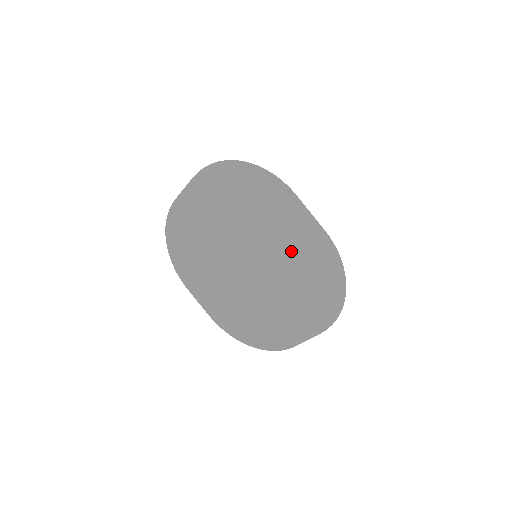
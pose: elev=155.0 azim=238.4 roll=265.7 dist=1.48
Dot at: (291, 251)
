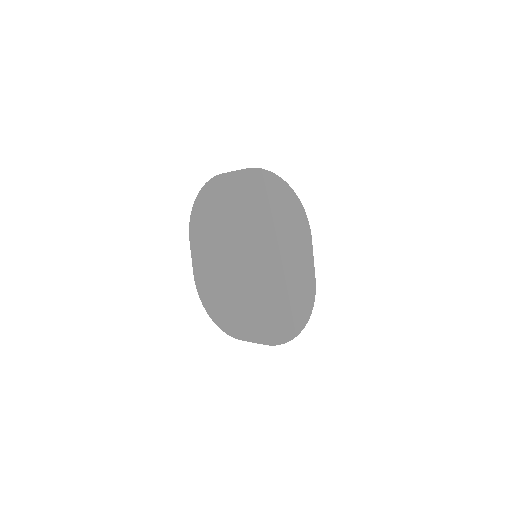
Dot at: (282, 274)
